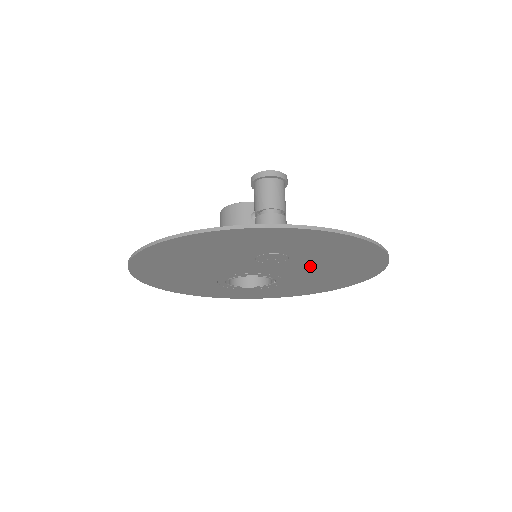
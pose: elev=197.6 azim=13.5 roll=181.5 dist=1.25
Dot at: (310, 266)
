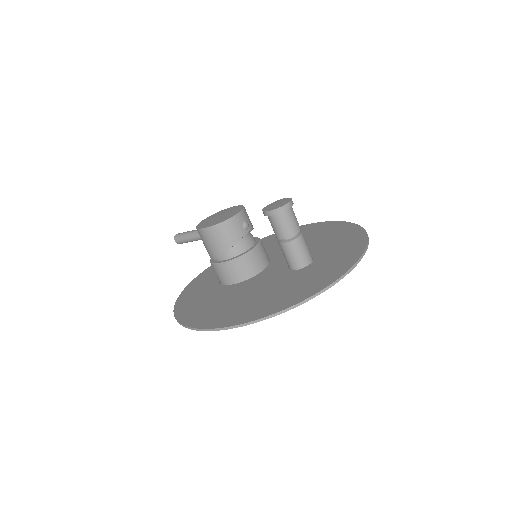
Dot at: occluded
